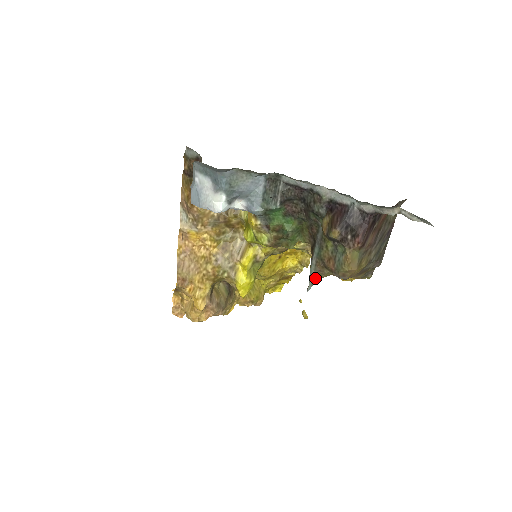
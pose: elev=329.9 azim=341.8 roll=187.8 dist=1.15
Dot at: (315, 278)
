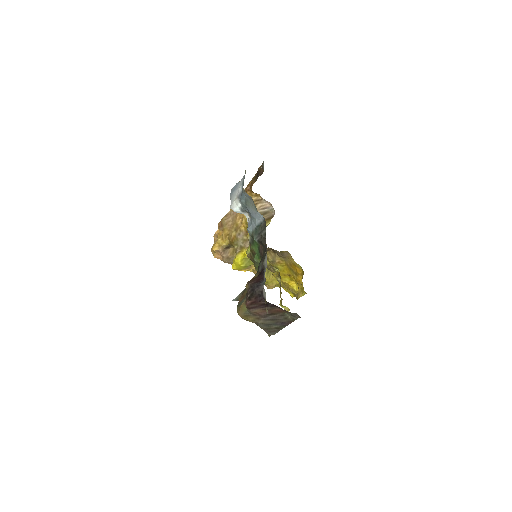
Dot at: (239, 298)
